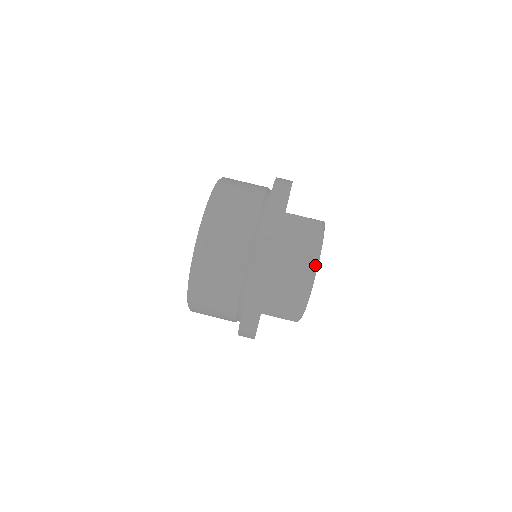
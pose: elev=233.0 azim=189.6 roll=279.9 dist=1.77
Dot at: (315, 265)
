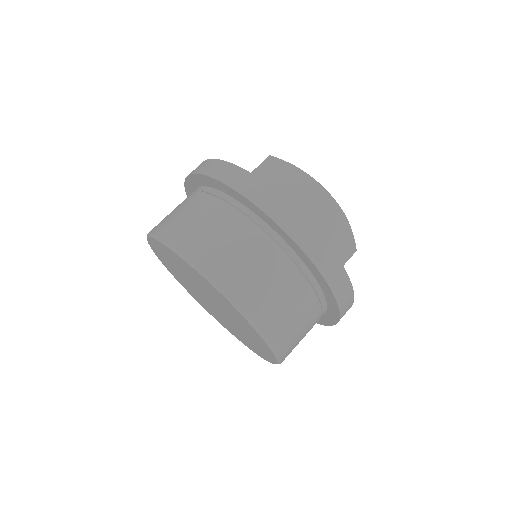
Dot at: (353, 239)
